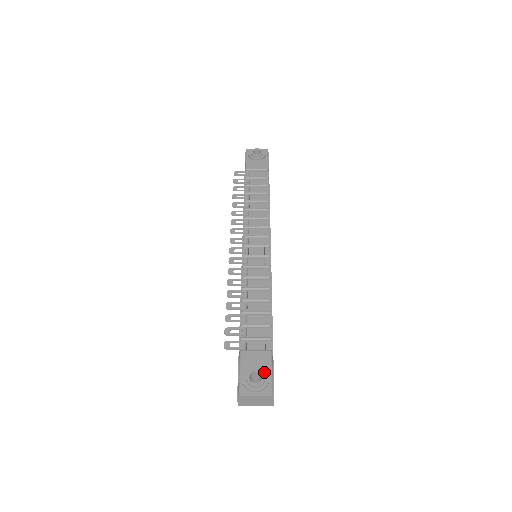
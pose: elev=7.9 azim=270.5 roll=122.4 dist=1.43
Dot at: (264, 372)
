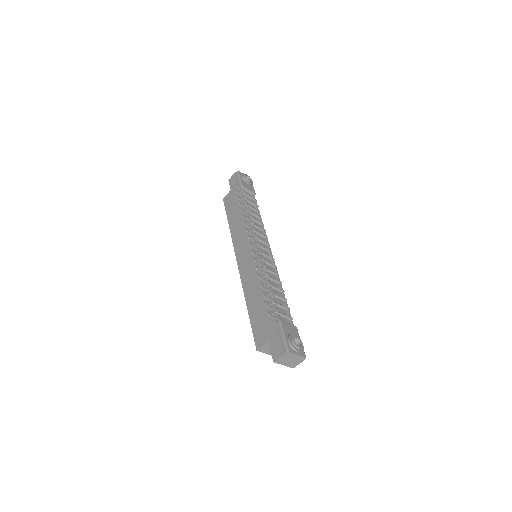
Dot at: (300, 340)
